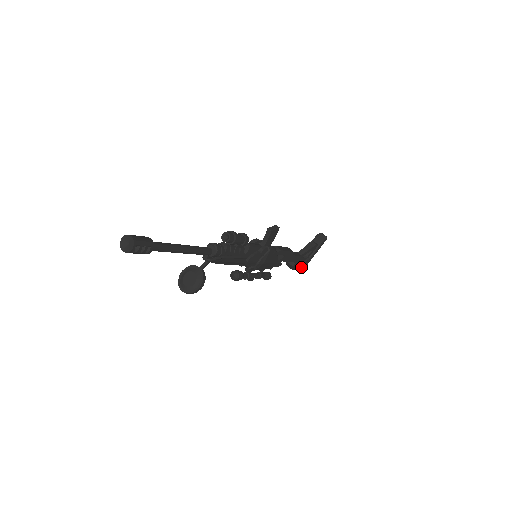
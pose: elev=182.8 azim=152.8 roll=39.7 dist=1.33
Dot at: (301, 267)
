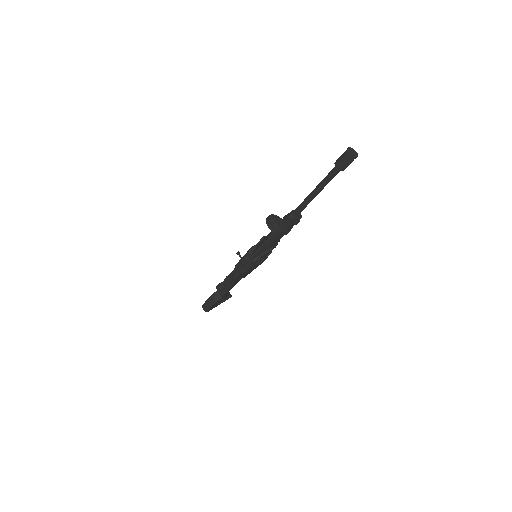
Dot at: (212, 307)
